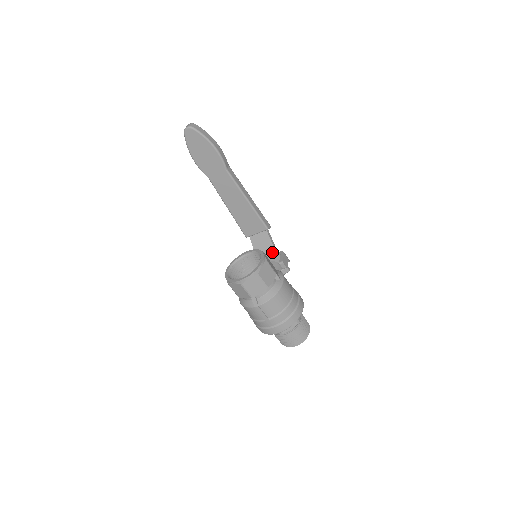
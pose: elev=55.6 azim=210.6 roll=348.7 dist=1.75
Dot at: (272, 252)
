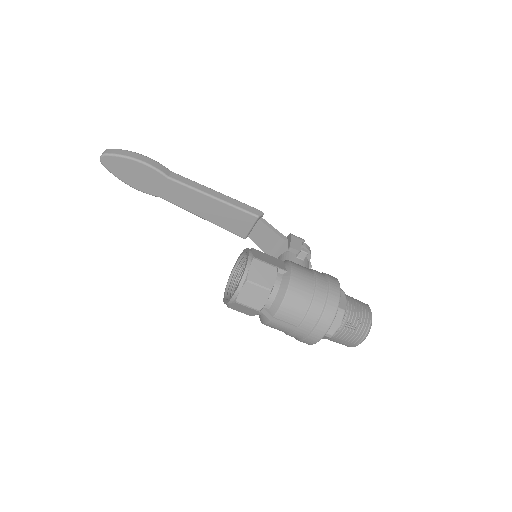
Dot at: (278, 241)
